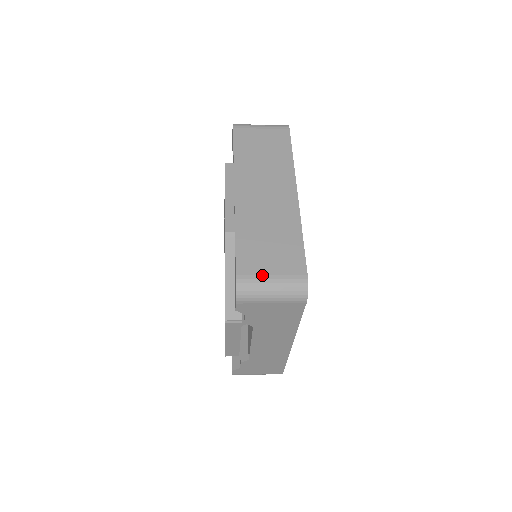
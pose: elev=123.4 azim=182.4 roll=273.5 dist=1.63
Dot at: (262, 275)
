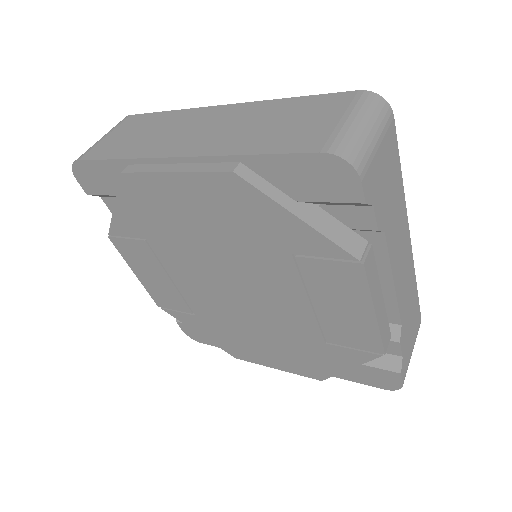
Dot at: (335, 127)
